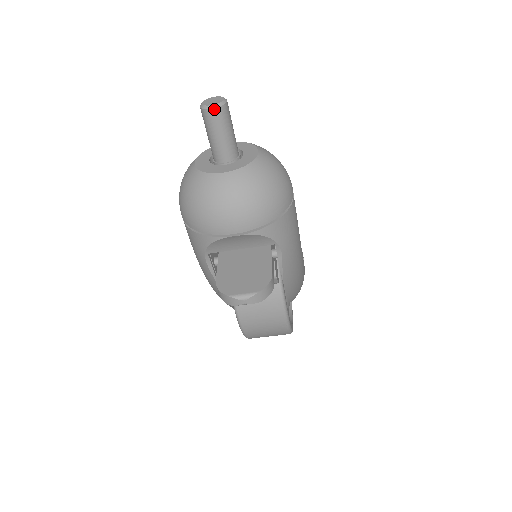
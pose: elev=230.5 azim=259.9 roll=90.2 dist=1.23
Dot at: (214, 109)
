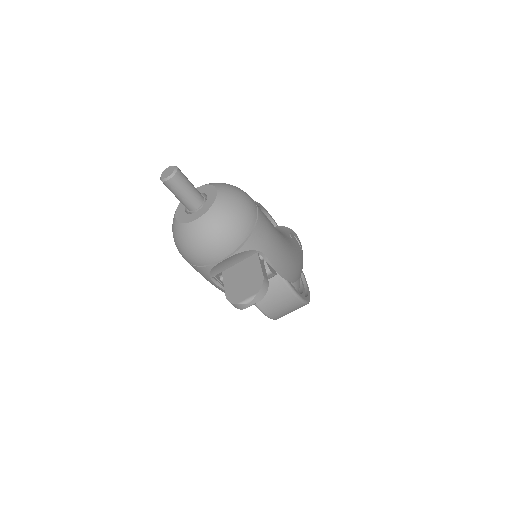
Dot at: (170, 179)
